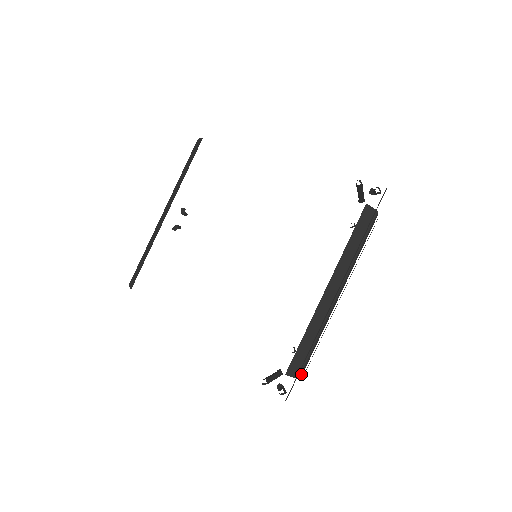
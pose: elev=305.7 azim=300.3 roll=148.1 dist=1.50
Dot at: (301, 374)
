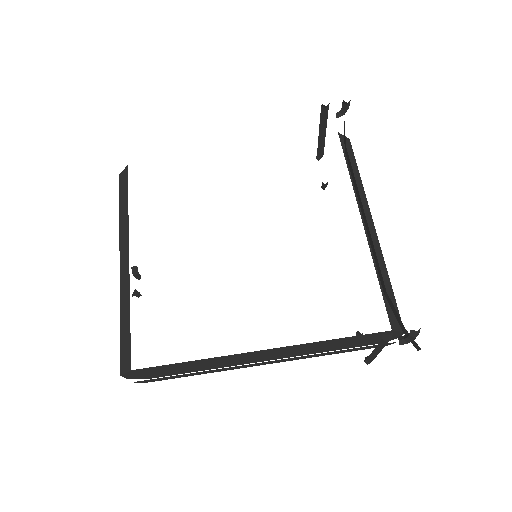
Dot at: occluded
